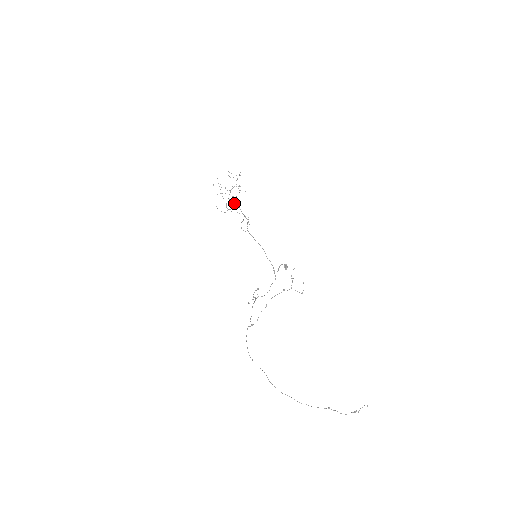
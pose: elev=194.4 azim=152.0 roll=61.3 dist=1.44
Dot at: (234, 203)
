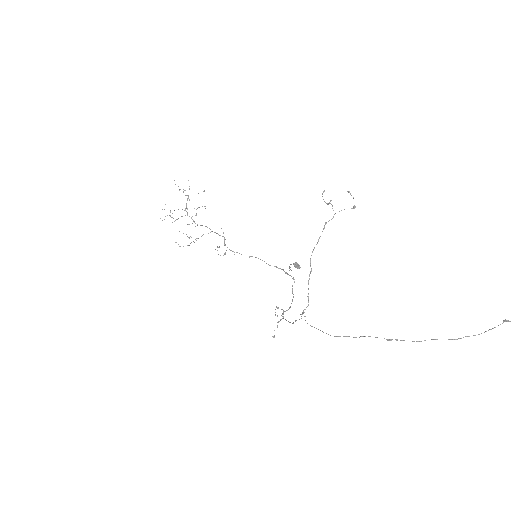
Dot at: (197, 225)
